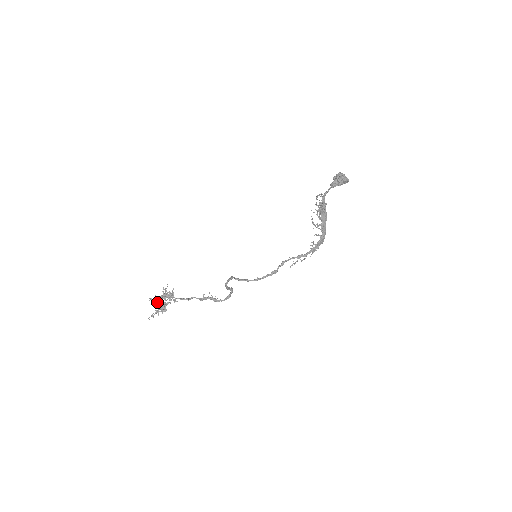
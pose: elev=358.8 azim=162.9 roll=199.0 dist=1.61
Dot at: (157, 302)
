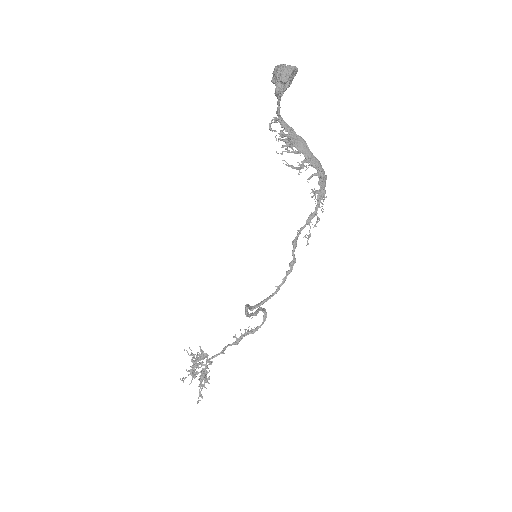
Dot at: (193, 377)
